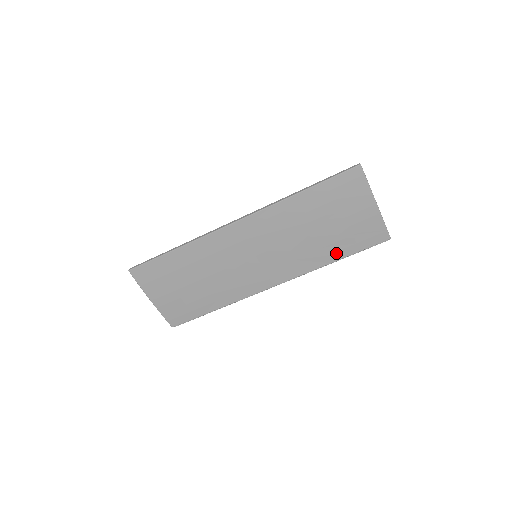
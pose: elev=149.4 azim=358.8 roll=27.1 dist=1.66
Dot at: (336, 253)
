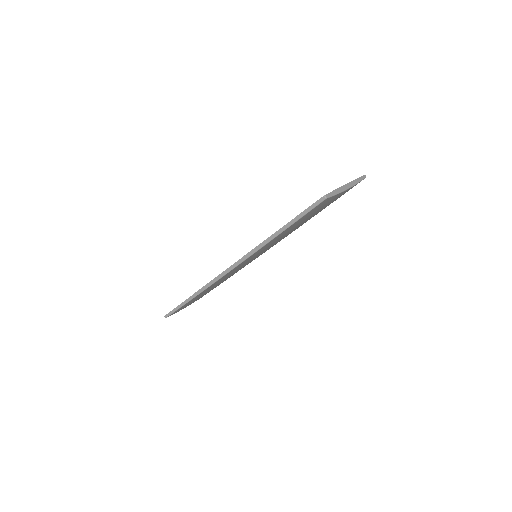
Dot at: occluded
